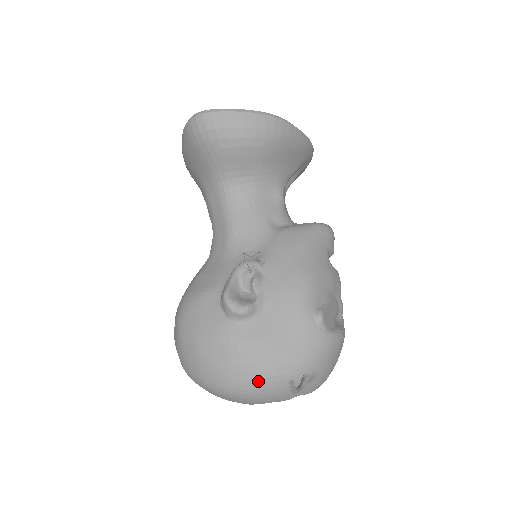
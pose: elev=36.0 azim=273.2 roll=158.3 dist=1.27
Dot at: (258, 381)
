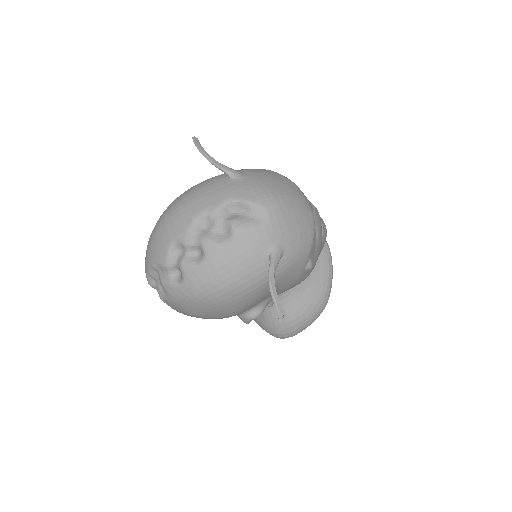
Dot at: (187, 191)
